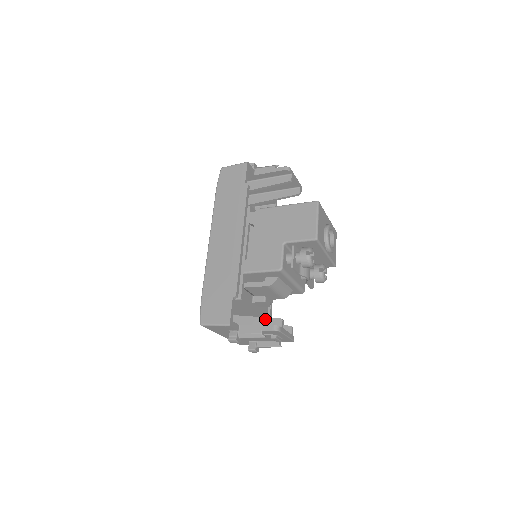
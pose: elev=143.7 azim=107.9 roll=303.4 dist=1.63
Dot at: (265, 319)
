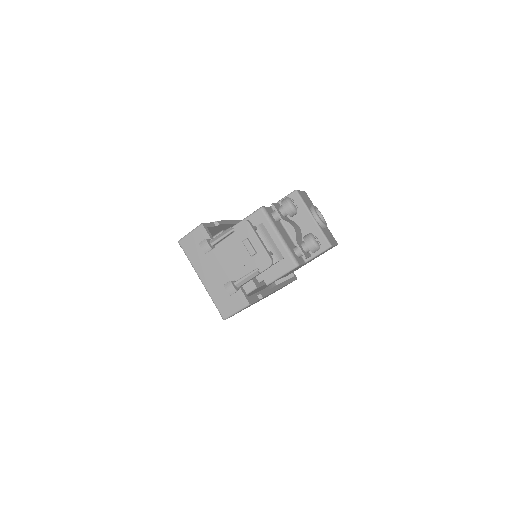
Dot at: occluded
